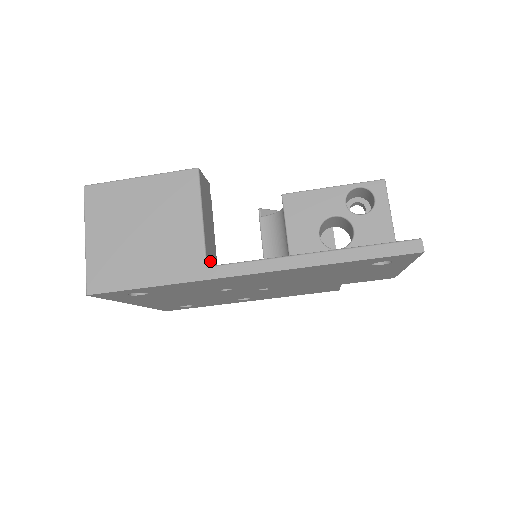
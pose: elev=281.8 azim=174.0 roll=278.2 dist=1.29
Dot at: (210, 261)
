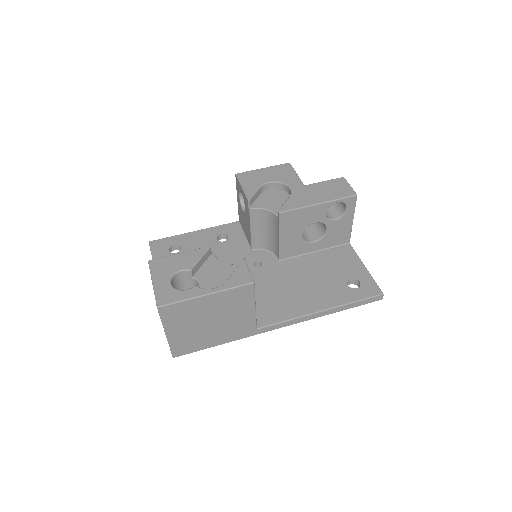
Dot at: occluded
